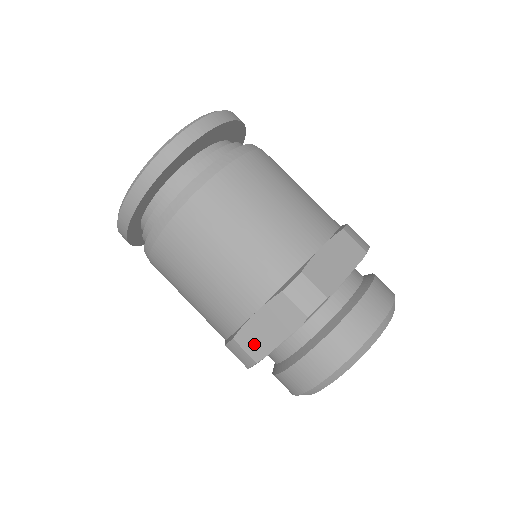
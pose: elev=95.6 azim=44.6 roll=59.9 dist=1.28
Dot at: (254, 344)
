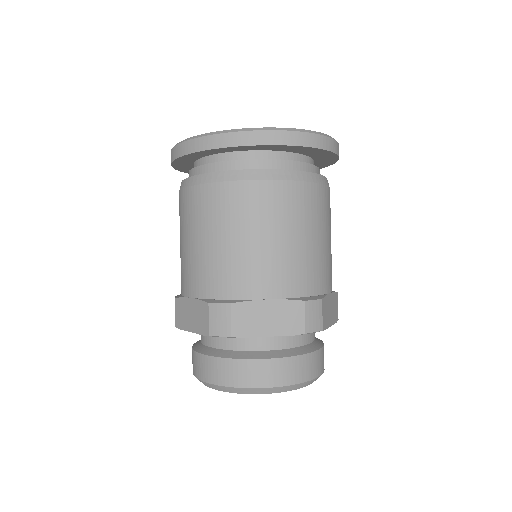
Dot at: (244, 321)
